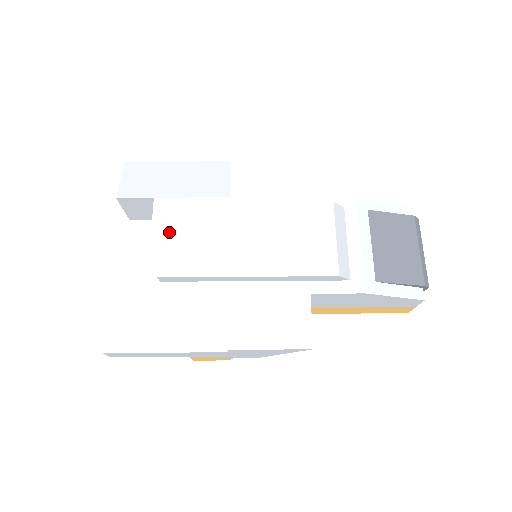
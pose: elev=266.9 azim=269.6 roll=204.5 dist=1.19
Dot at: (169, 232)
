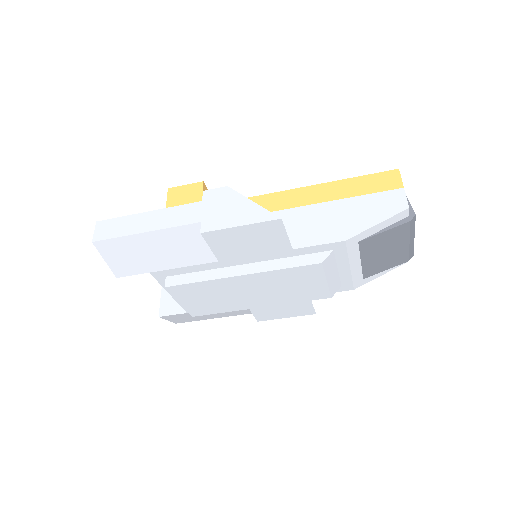
Dot at: (183, 299)
